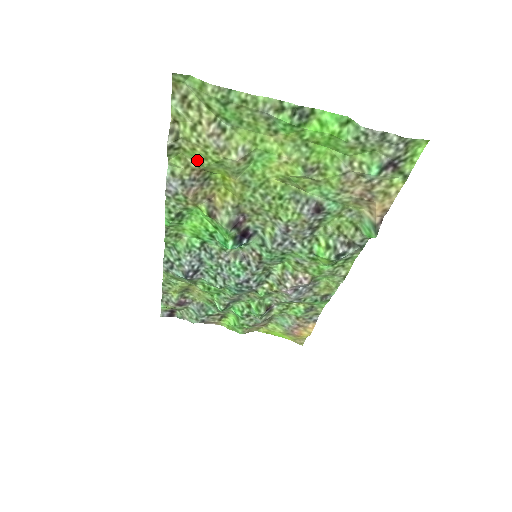
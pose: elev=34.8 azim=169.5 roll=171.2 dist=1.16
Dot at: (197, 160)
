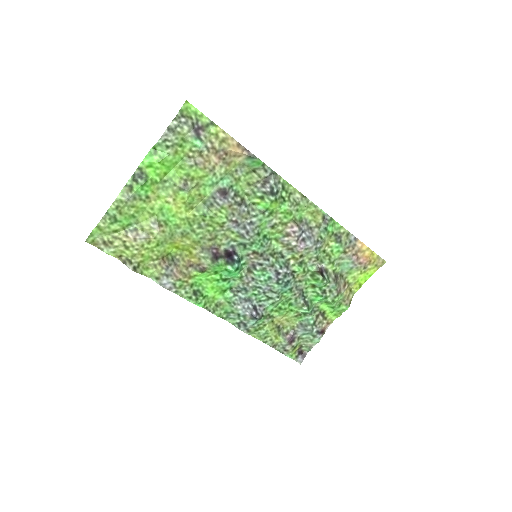
Dot at: (153, 257)
